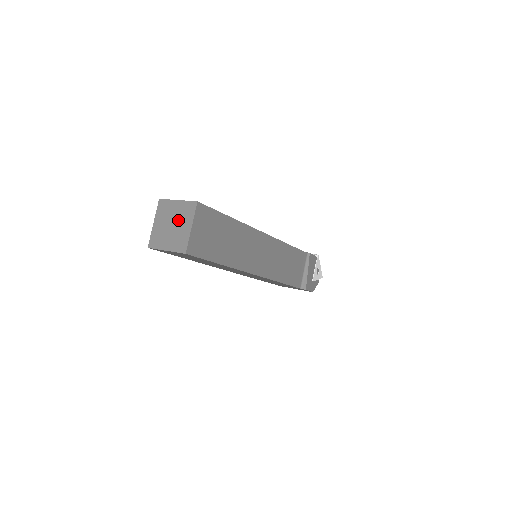
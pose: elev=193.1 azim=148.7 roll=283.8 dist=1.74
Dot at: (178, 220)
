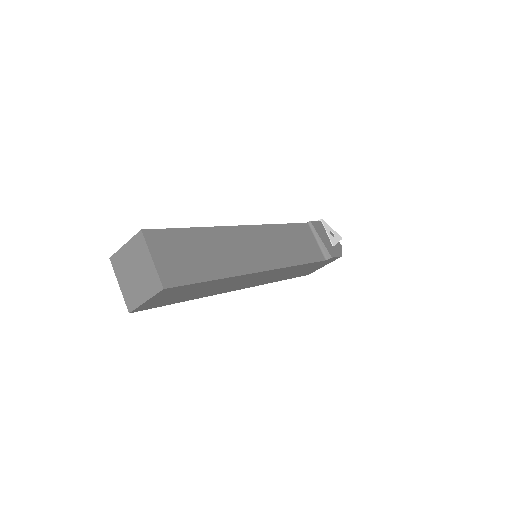
Dot at: (137, 263)
